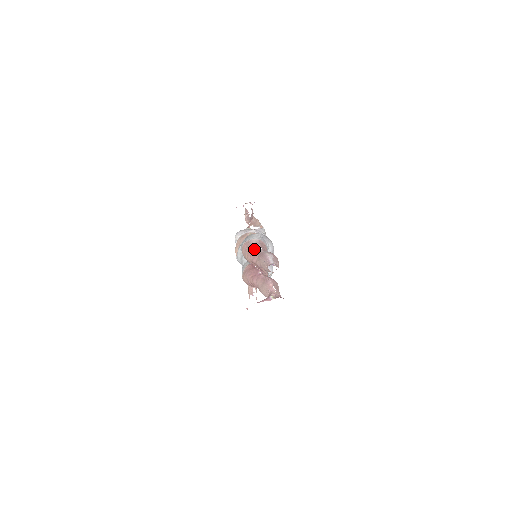
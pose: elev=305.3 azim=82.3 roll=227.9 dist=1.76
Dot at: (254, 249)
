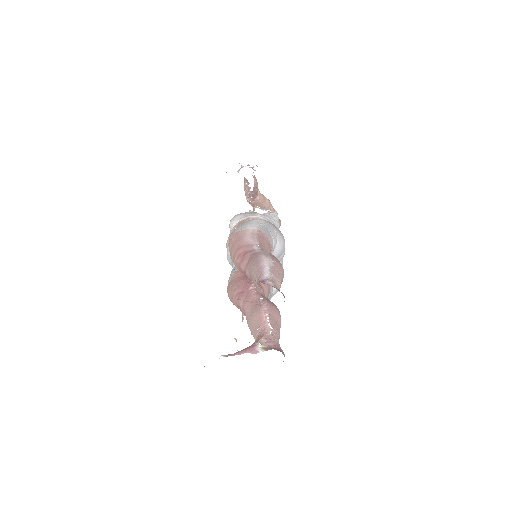
Dot at: (245, 245)
